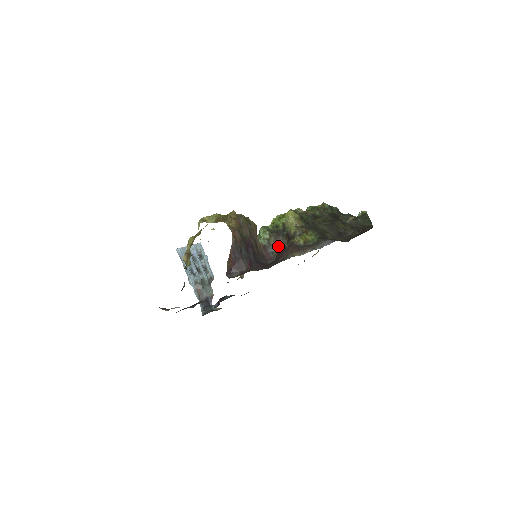
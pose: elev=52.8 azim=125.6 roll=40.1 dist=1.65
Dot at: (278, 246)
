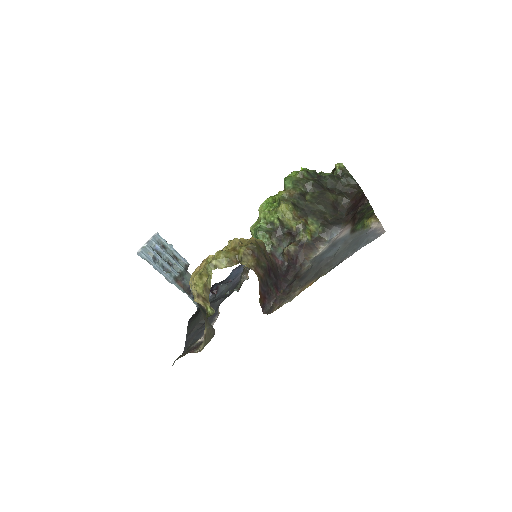
Dot at: (288, 251)
